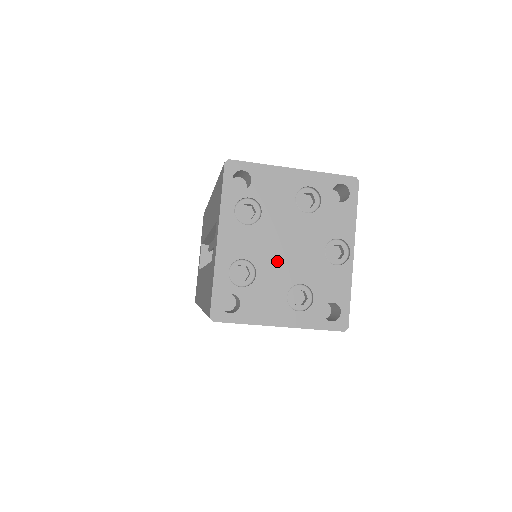
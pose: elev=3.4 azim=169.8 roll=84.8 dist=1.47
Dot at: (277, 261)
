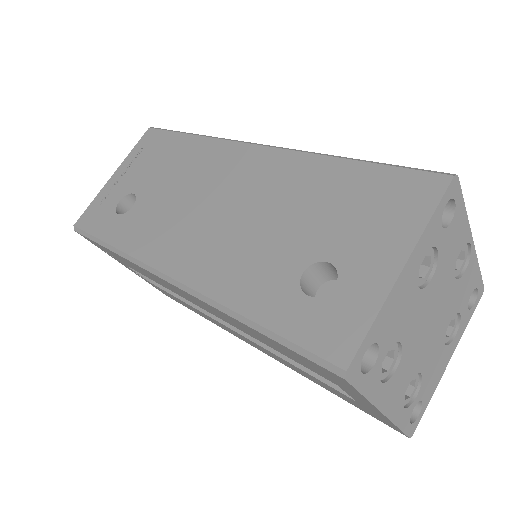
Dot at: (429, 343)
